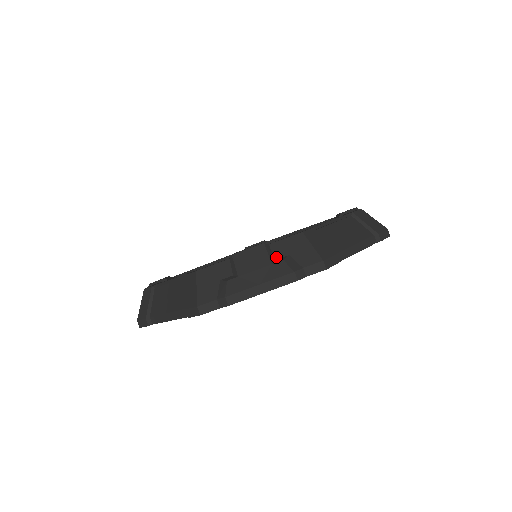
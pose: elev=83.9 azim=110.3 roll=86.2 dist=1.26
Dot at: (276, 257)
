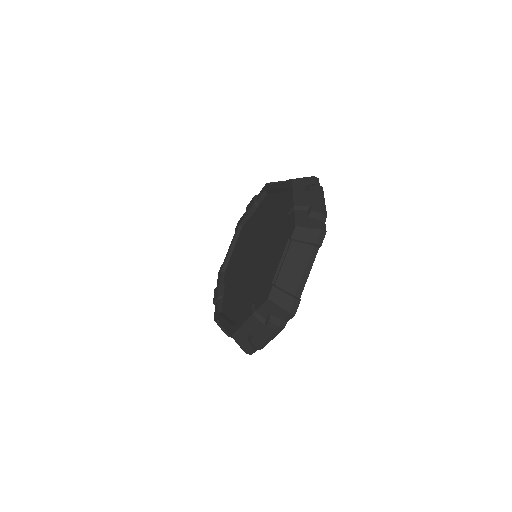
Dot at: (265, 318)
